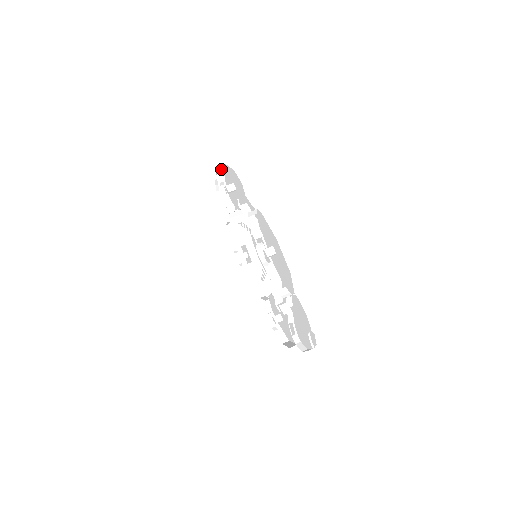
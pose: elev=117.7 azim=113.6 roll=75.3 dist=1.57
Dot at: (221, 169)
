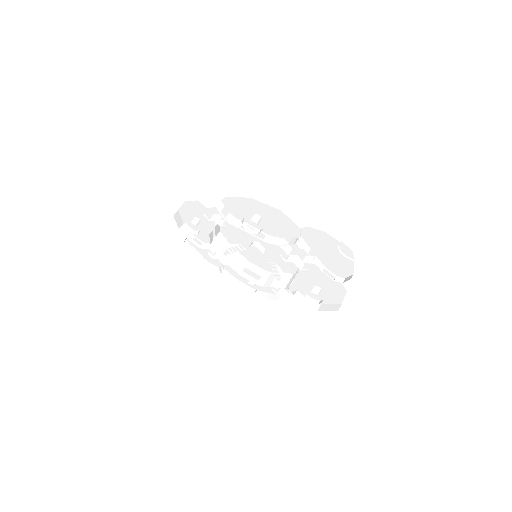
Dot at: (179, 220)
